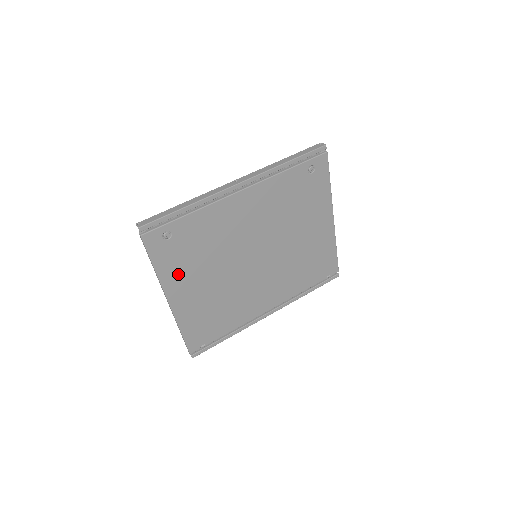
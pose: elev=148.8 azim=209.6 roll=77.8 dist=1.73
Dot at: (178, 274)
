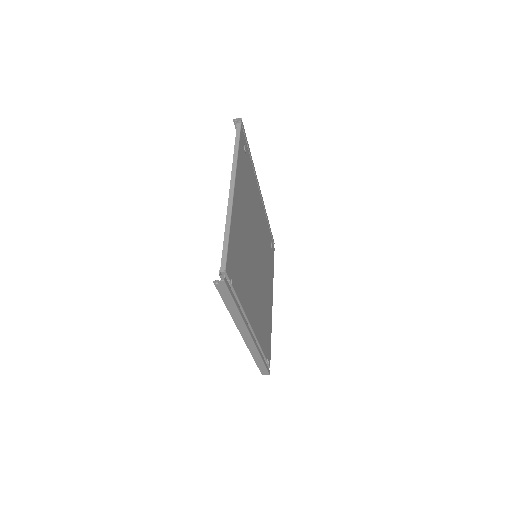
Dot at: (241, 181)
